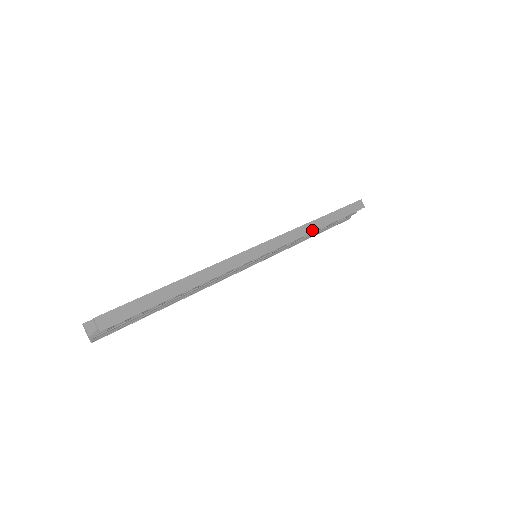
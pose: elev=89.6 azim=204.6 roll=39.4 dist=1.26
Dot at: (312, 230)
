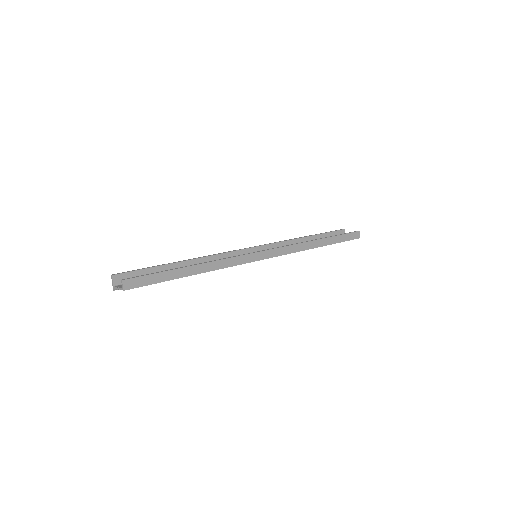
Dot at: (308, 248)
